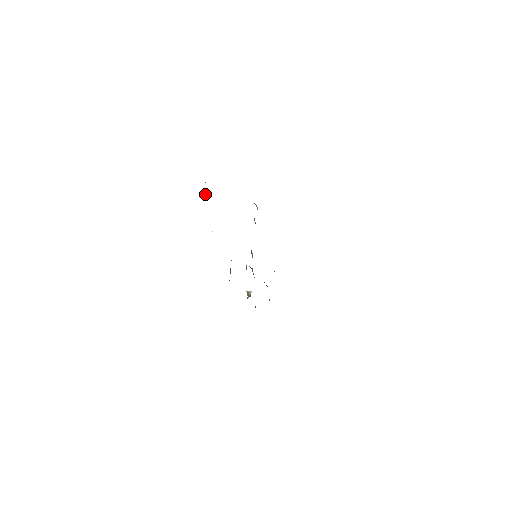
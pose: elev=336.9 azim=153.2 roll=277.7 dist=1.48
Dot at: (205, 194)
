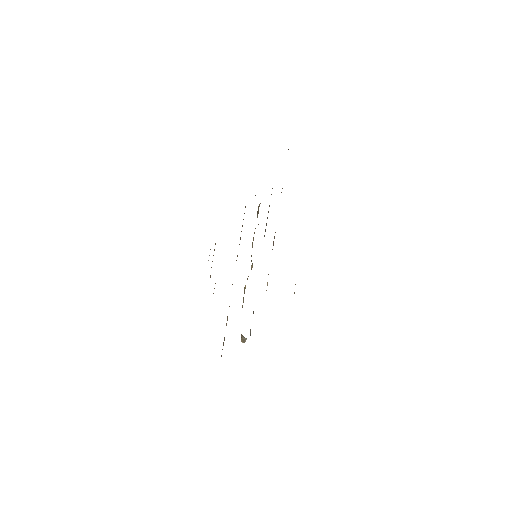
Dot at: occluded
